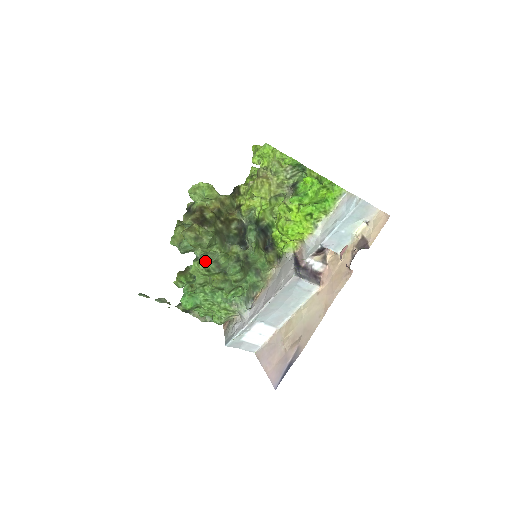
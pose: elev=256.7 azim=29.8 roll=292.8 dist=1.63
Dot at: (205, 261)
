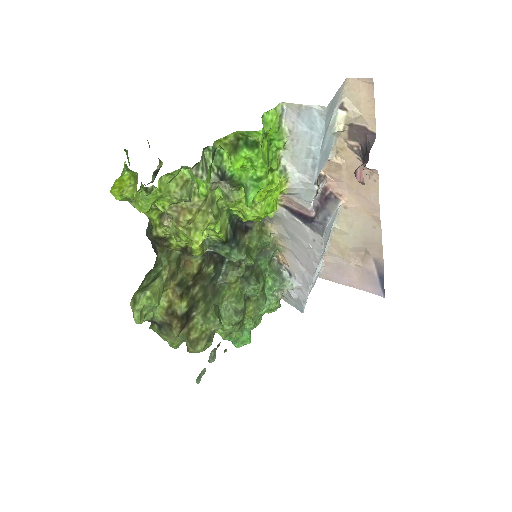
Dot at: (225, 320)
